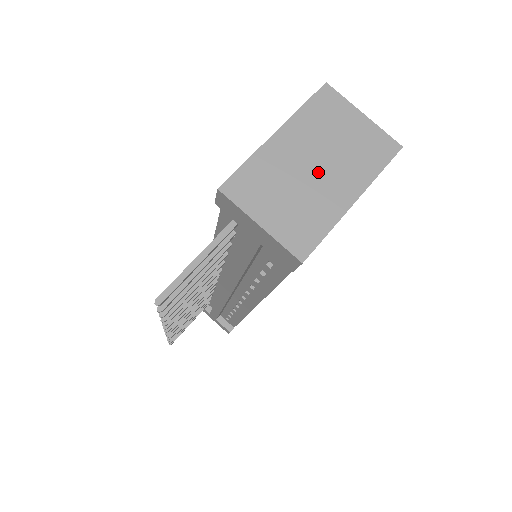
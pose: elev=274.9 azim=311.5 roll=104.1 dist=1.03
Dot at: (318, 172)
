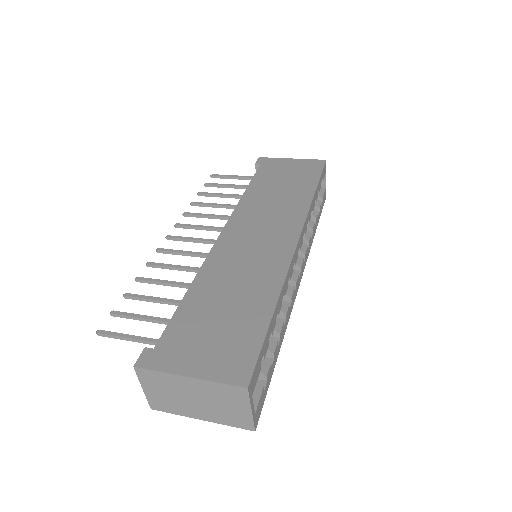
Dot at: (194, 402)
